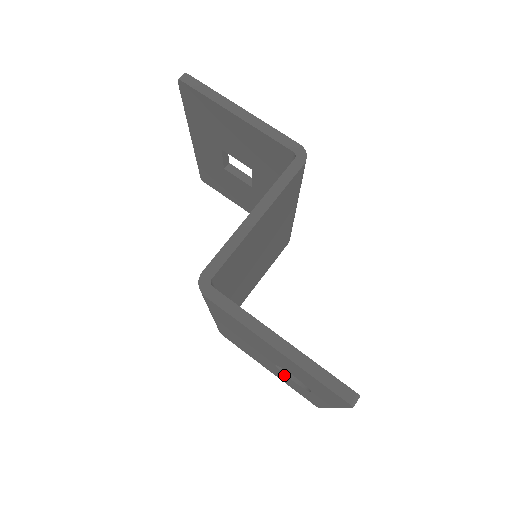
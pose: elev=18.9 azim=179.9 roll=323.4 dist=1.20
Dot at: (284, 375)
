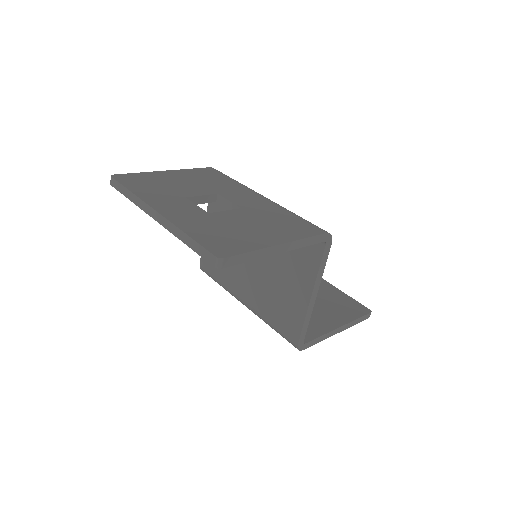
Dot at: occluded
